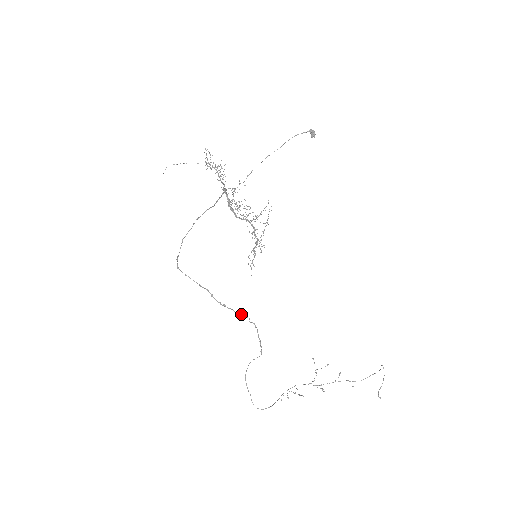
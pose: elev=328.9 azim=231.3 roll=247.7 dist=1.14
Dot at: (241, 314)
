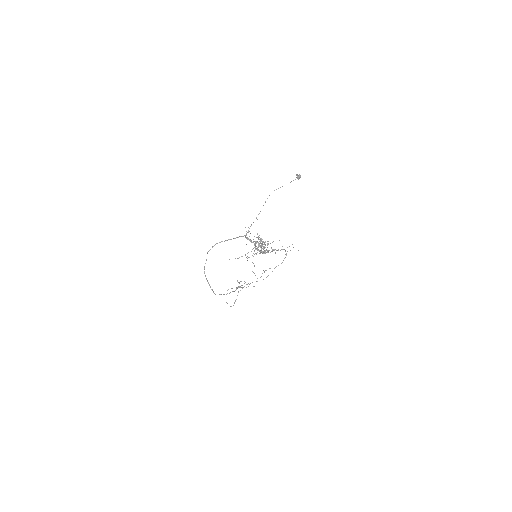
Dot at: occluded
